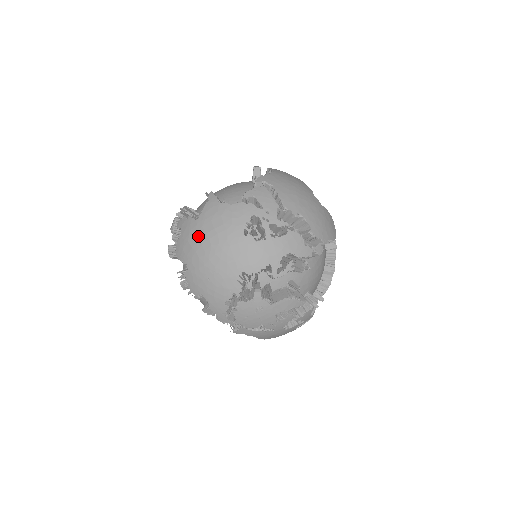
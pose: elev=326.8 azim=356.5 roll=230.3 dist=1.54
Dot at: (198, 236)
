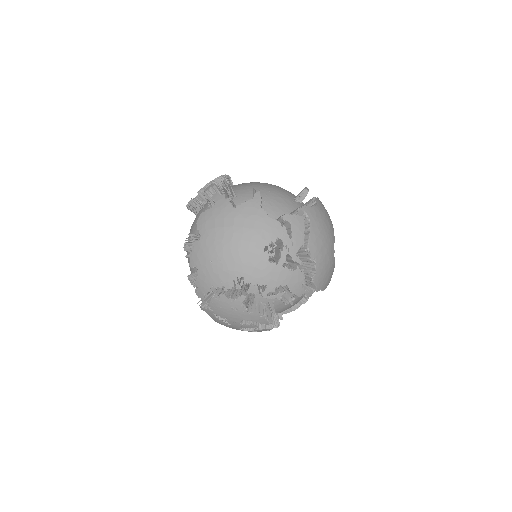
Dot at: (226, 223)
